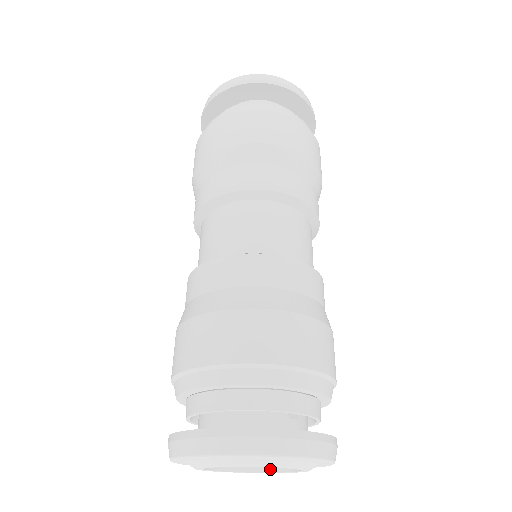
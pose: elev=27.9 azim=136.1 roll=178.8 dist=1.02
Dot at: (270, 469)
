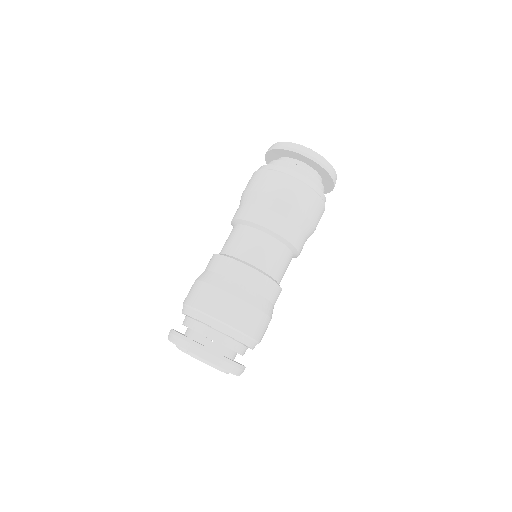
Dot at: occluded
